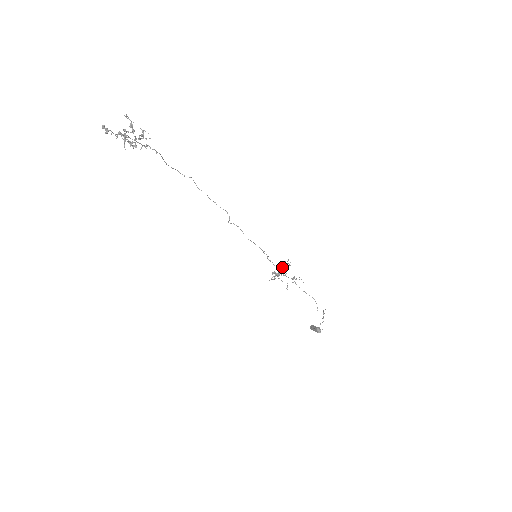
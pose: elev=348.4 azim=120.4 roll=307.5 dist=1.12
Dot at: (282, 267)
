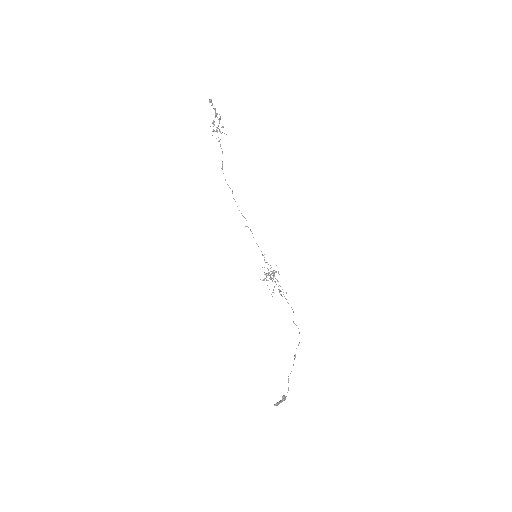
Dot at: (273, 277)
